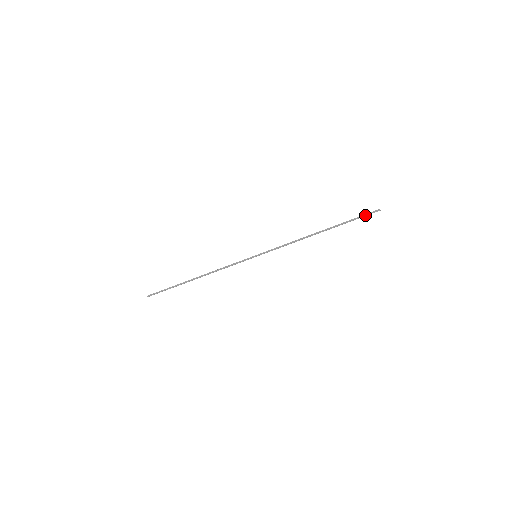
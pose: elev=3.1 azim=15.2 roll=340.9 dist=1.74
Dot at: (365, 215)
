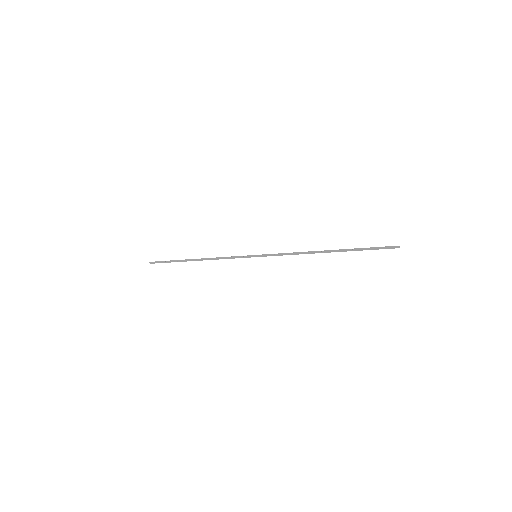
Dot at: (380, 247)
